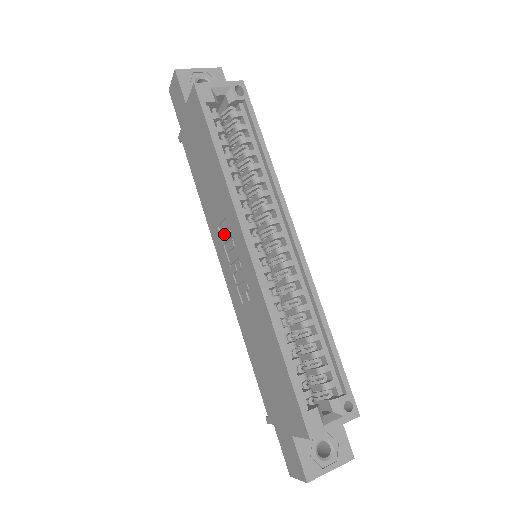
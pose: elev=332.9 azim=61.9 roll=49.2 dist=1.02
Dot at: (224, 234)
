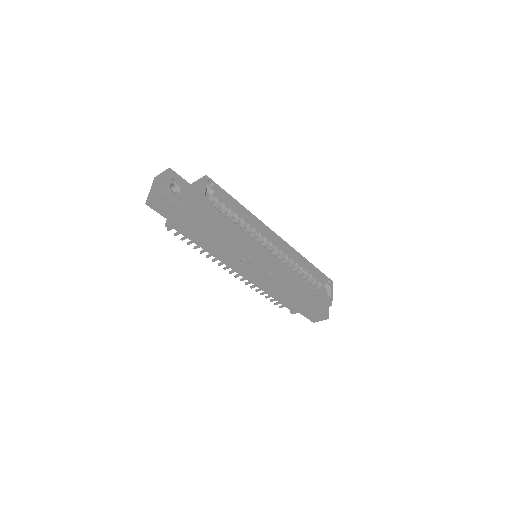
Dot at: (244, 260)
